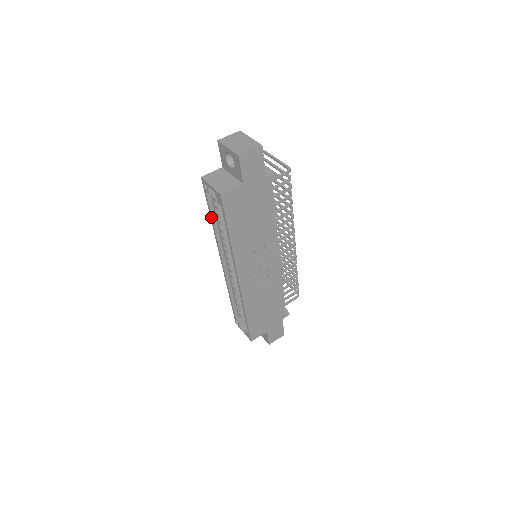
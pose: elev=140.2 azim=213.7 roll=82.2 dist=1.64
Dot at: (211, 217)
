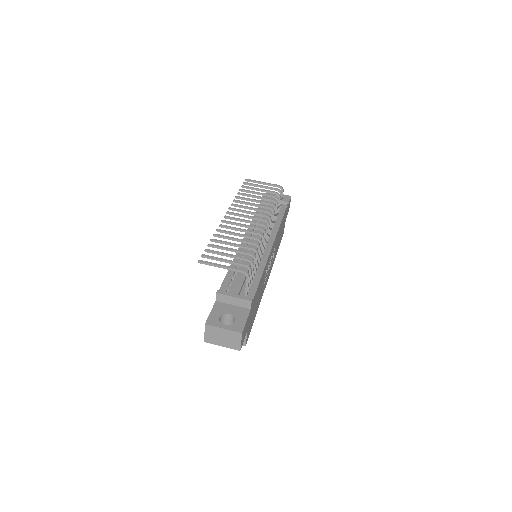
Dot at: occluded
